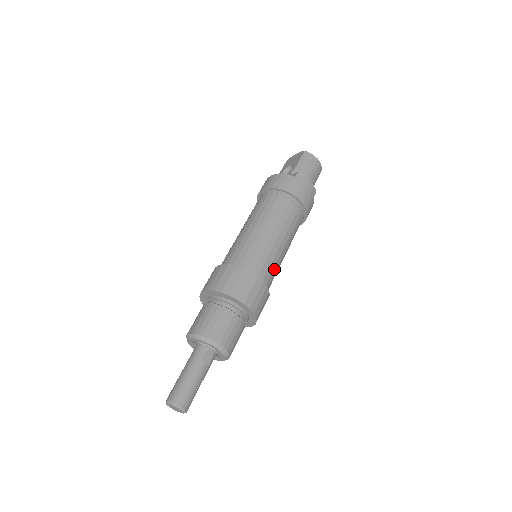
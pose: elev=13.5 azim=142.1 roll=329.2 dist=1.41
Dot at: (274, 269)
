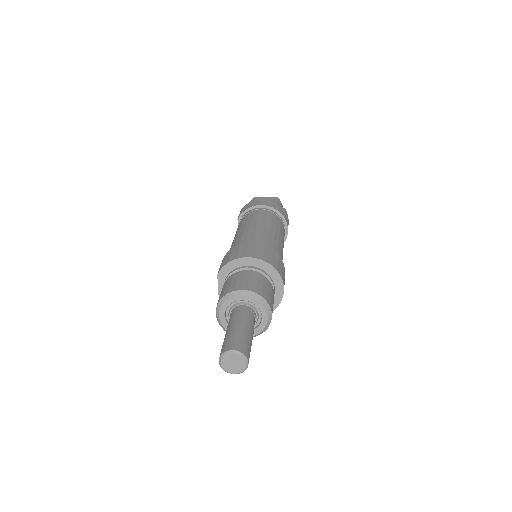
Dot at: occluded
